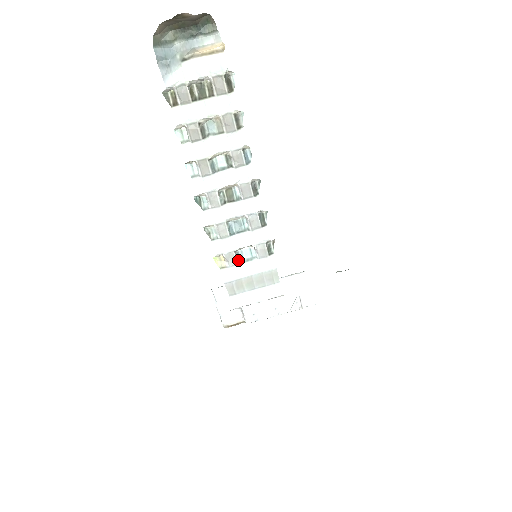
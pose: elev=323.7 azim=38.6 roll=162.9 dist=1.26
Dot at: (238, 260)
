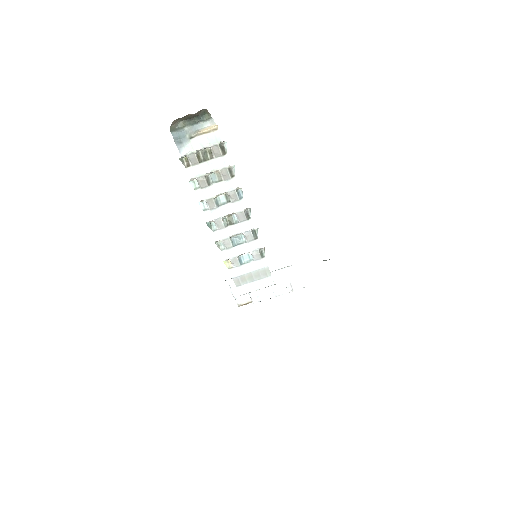
Dot at: (240, 262)
